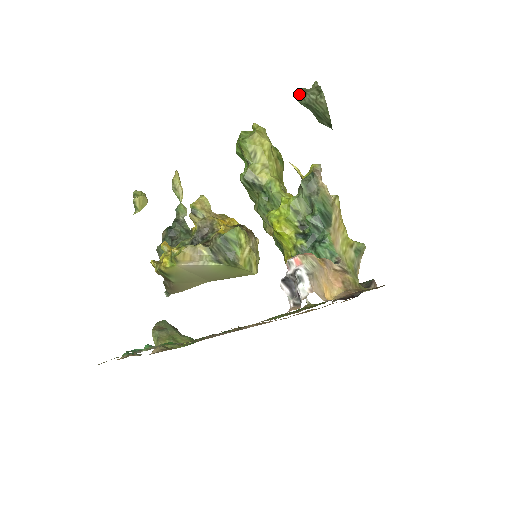
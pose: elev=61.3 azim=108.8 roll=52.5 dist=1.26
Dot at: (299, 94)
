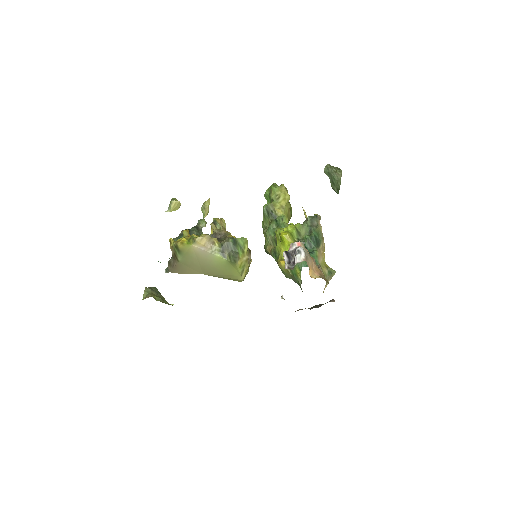
Dot at: (326, 166)
